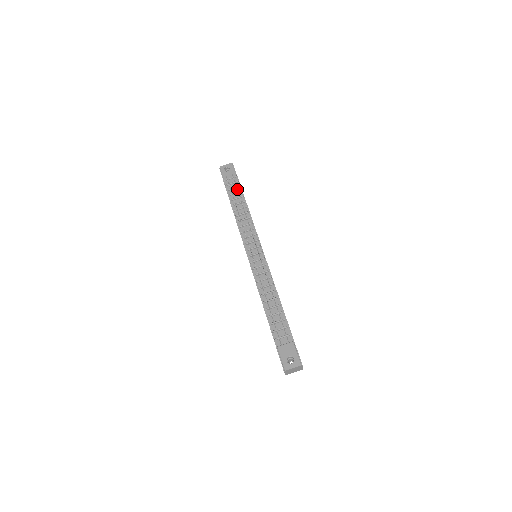
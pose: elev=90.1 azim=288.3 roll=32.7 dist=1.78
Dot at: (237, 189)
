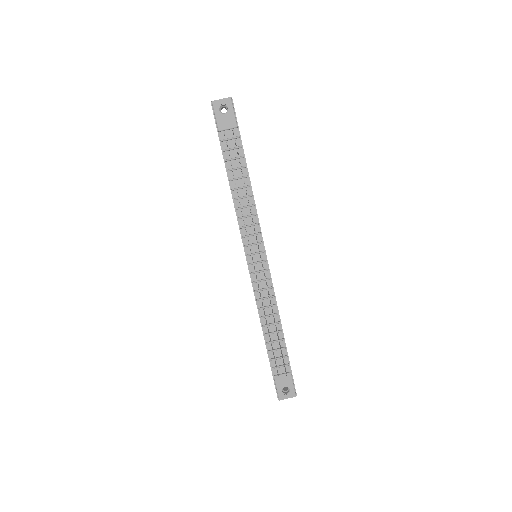
Dot at: (240, 163)
